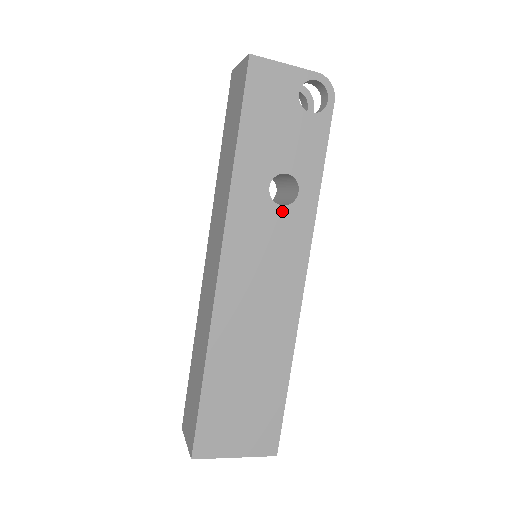
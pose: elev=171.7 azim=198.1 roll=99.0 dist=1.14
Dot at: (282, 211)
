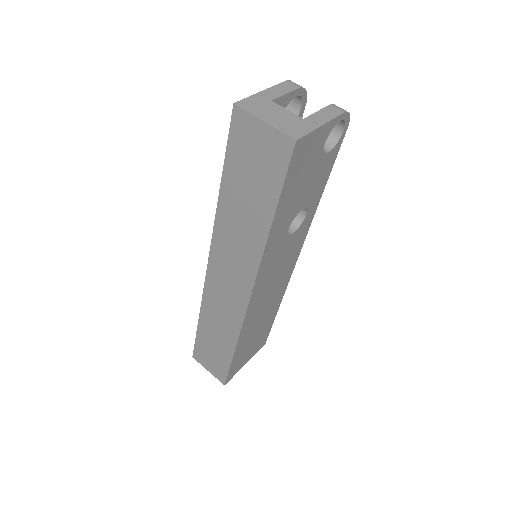
Dot at: (293, 236)
